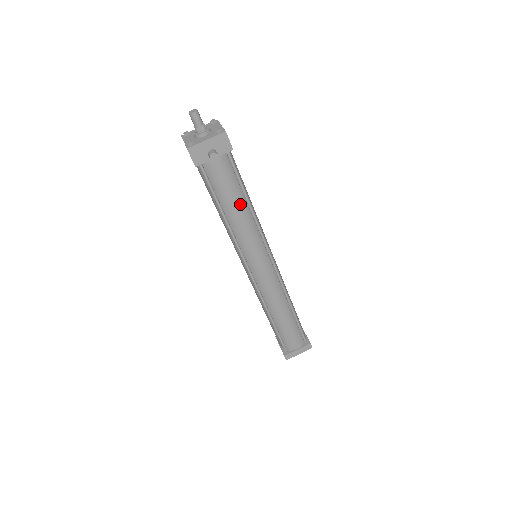
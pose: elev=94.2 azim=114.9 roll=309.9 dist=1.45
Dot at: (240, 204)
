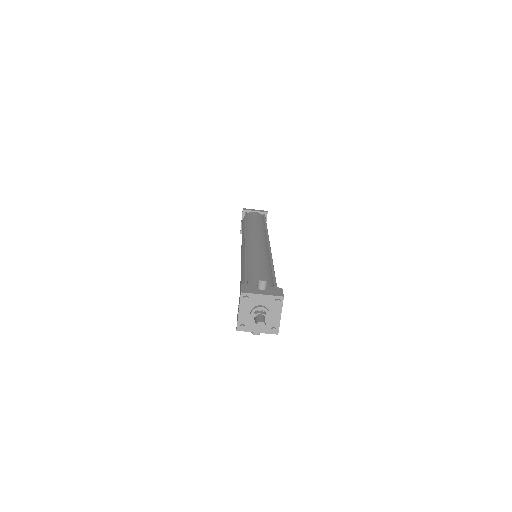
Dot at: occluded
